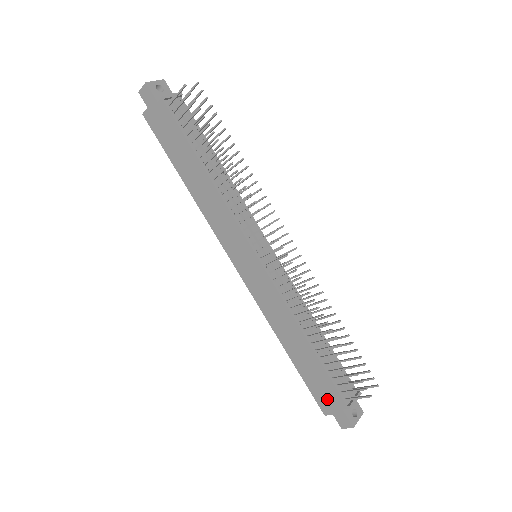
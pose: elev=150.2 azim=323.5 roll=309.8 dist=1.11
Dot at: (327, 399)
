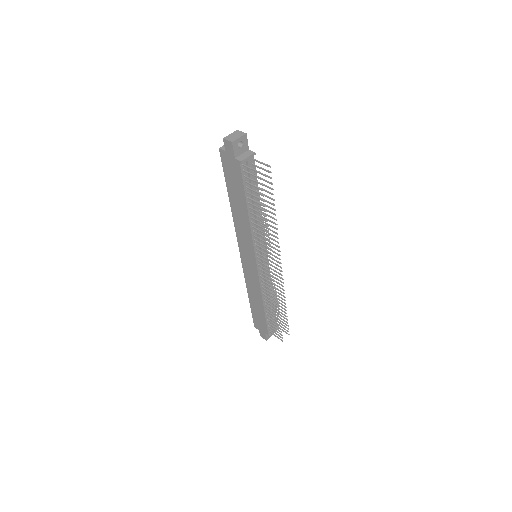
Dot at: (260, 325)
